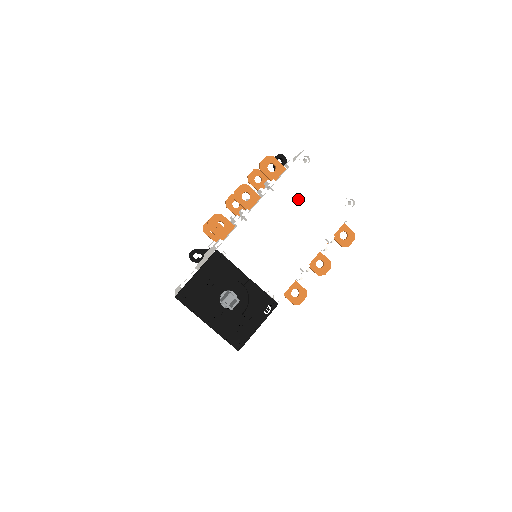
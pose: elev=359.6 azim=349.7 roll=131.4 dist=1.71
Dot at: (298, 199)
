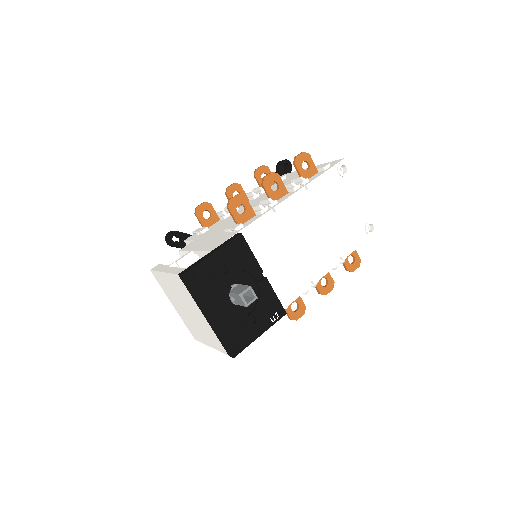
Dot at: (327, 207)
